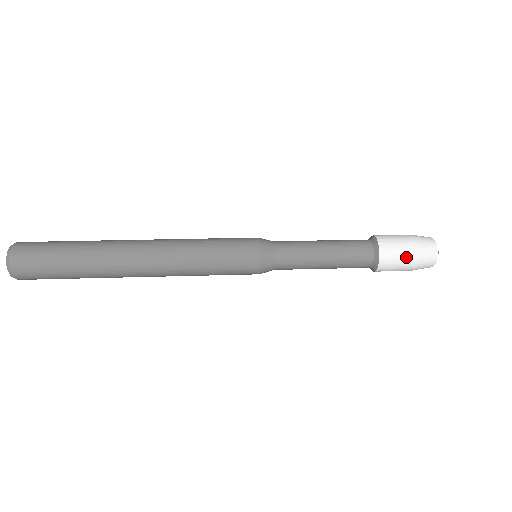
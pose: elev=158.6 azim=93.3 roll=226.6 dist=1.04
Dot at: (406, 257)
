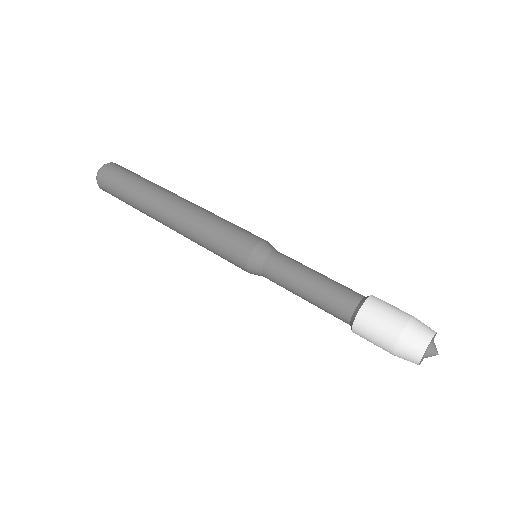
Dot at: (391, 321)
